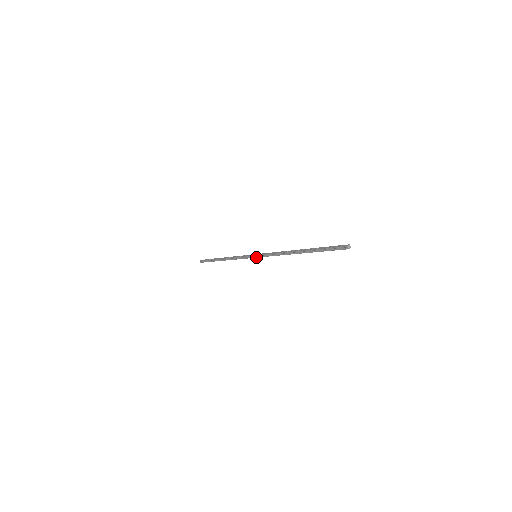
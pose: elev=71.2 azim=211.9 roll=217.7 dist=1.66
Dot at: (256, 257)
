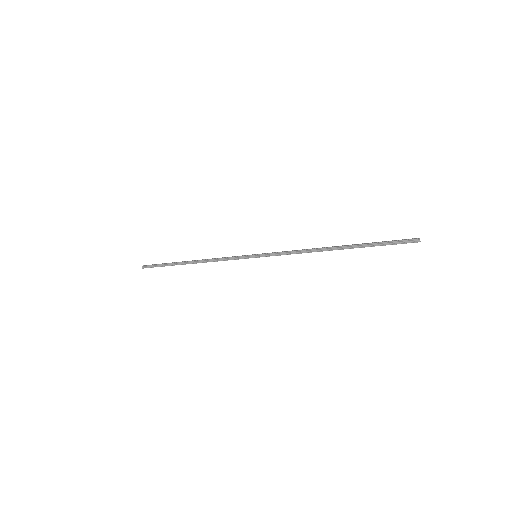
Dot at: (257, 257)
